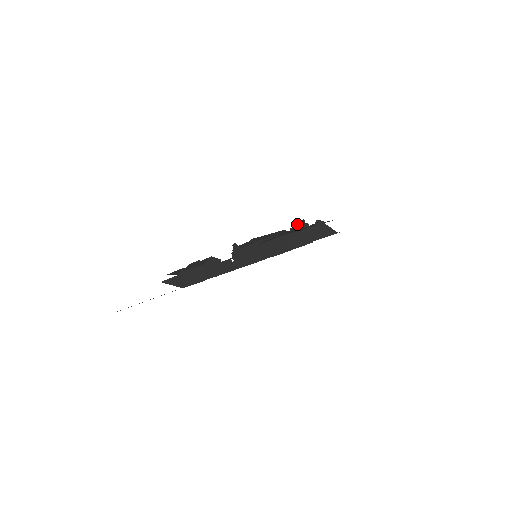
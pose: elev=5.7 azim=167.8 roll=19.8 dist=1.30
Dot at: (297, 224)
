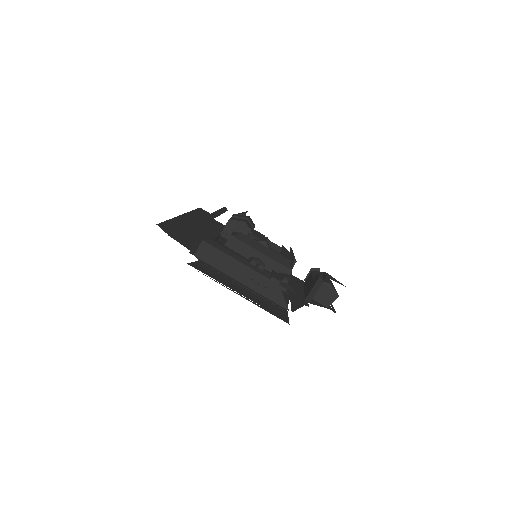
Dot at: (324, 275)
